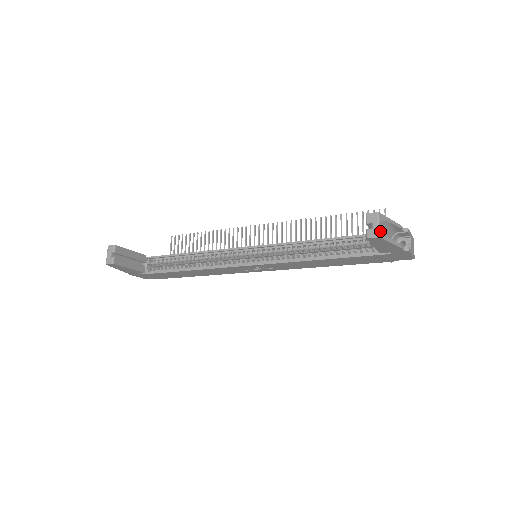
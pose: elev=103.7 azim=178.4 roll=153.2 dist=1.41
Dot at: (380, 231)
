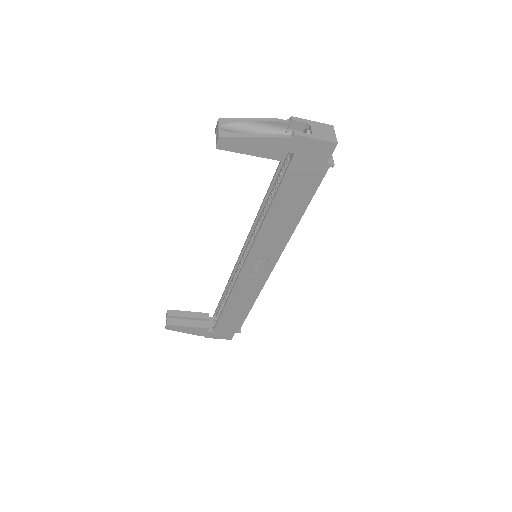
Dot at: (221, 132)
